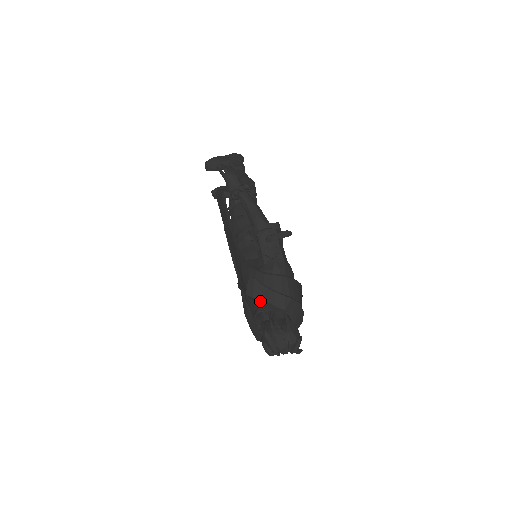
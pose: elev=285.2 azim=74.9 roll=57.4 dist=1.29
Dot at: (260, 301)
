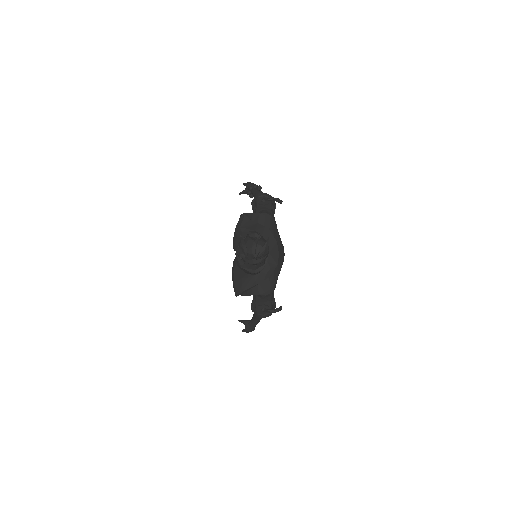
Dot at: (245, 232)
